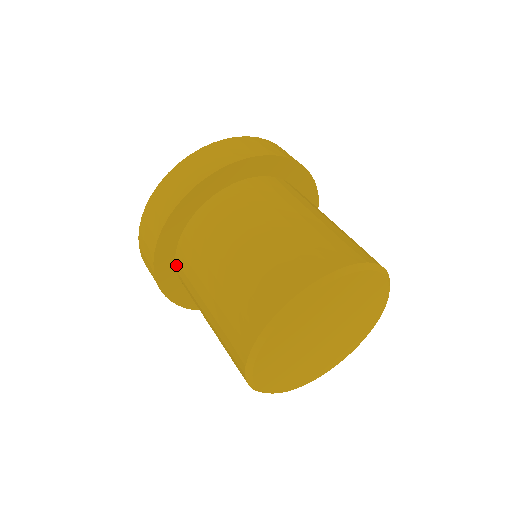
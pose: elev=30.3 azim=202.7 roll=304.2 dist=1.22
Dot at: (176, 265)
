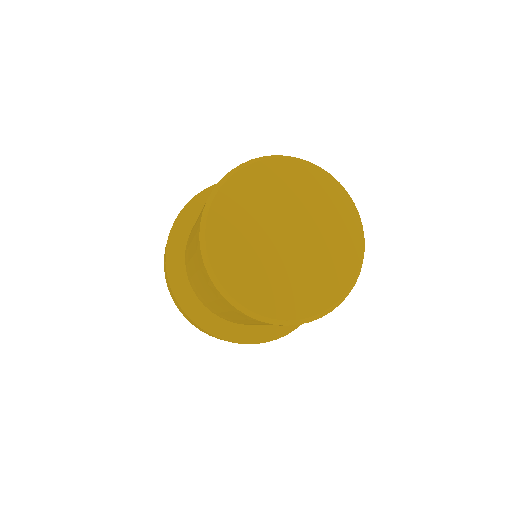
Dot at: (207, 308)
